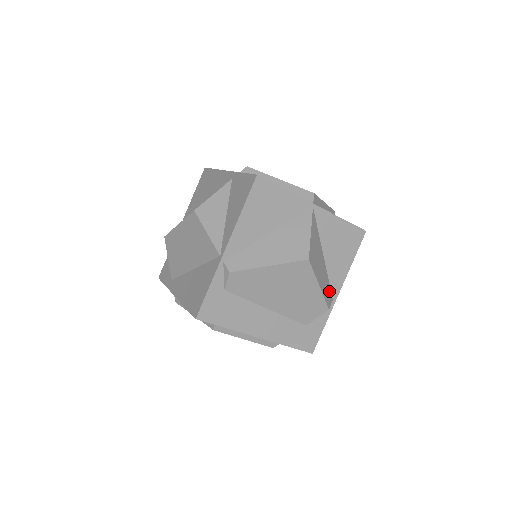
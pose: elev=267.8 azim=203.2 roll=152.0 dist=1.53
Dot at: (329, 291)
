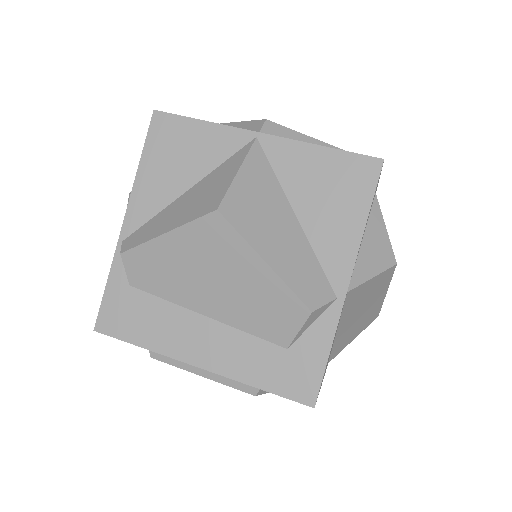
Dot at: (318, 280)
